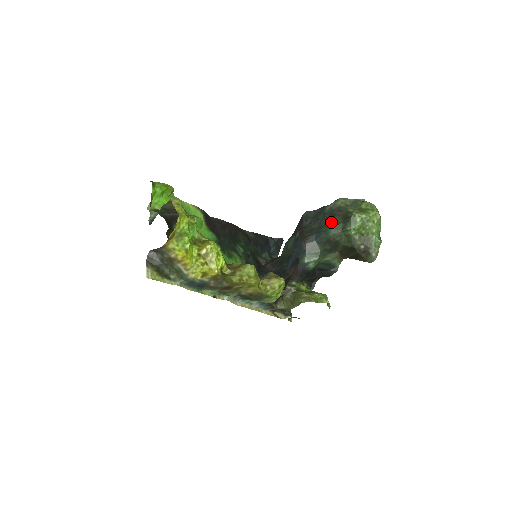
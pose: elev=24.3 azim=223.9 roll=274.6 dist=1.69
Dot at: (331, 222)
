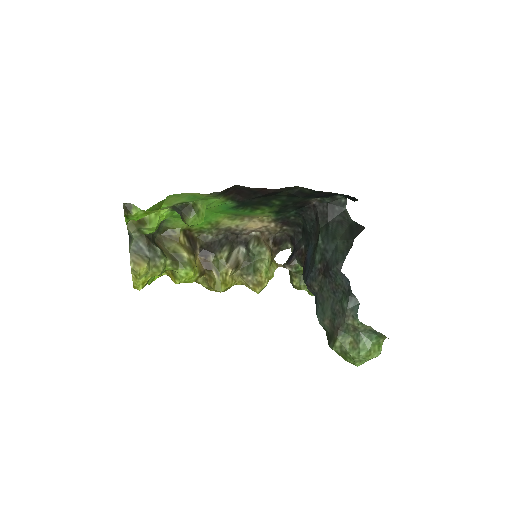
Dot at: (325, 319)
